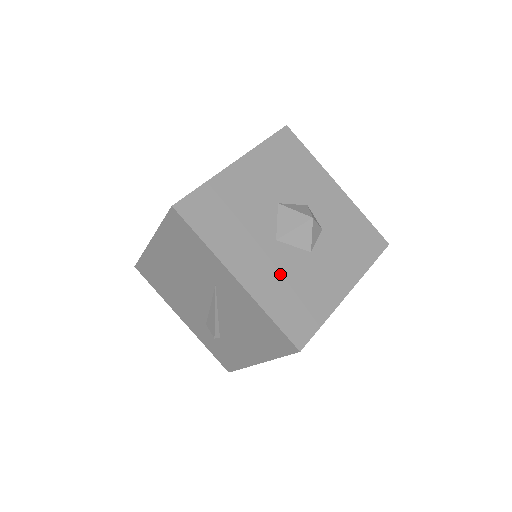
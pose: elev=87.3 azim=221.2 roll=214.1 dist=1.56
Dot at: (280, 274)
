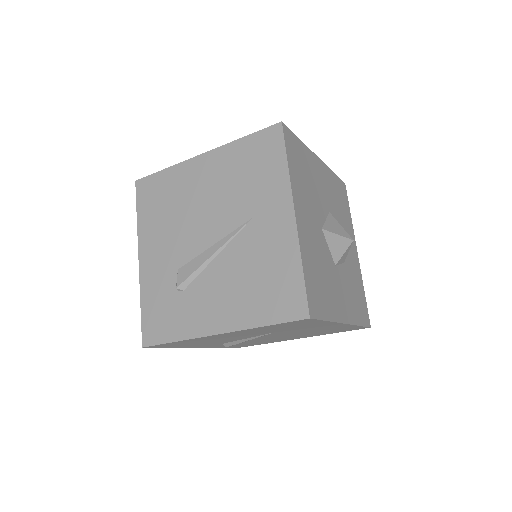
Dot at: (317, 251)
